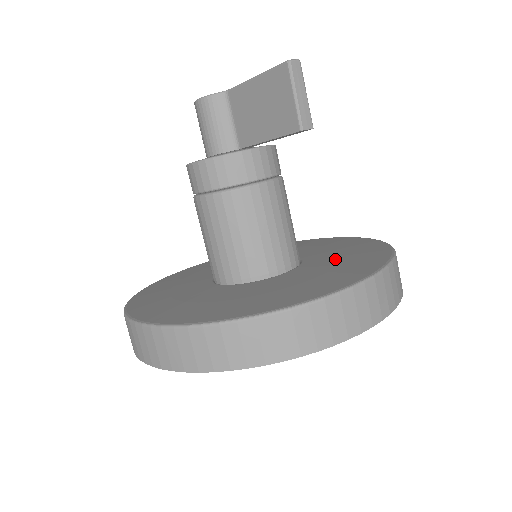
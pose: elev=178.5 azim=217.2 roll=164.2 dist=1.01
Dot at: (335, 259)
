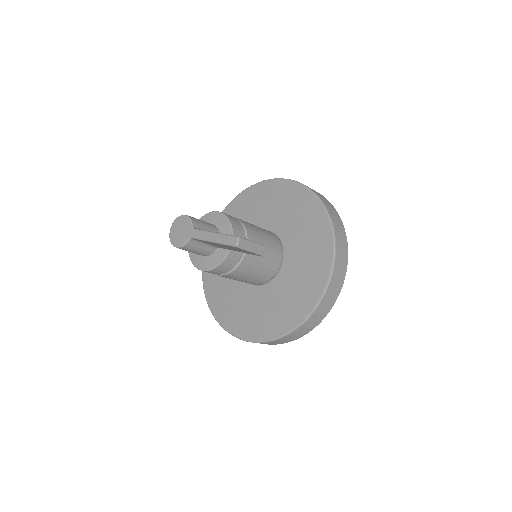
Dot at: (300, 237)
